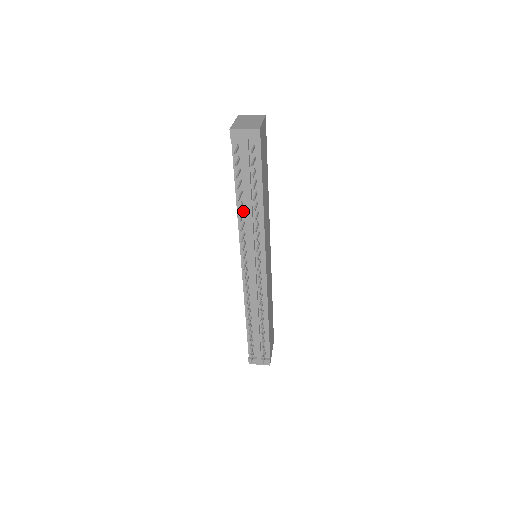
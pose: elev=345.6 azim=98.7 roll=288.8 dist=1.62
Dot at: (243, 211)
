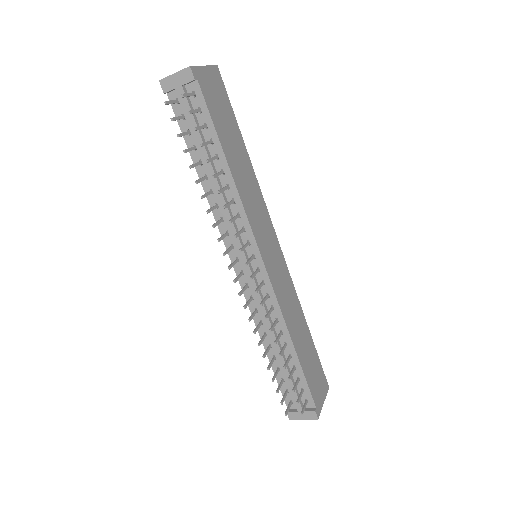
Dot at: (211, 189)
